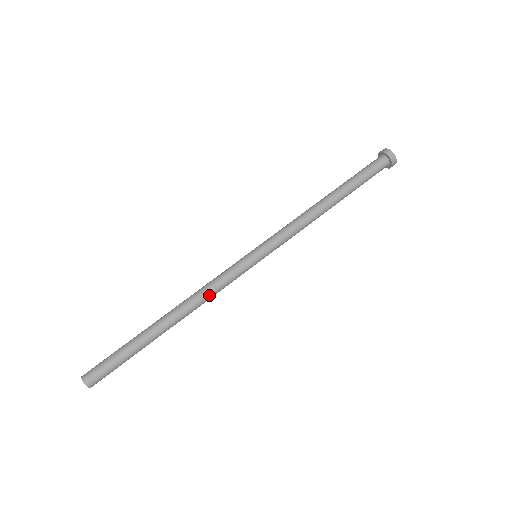
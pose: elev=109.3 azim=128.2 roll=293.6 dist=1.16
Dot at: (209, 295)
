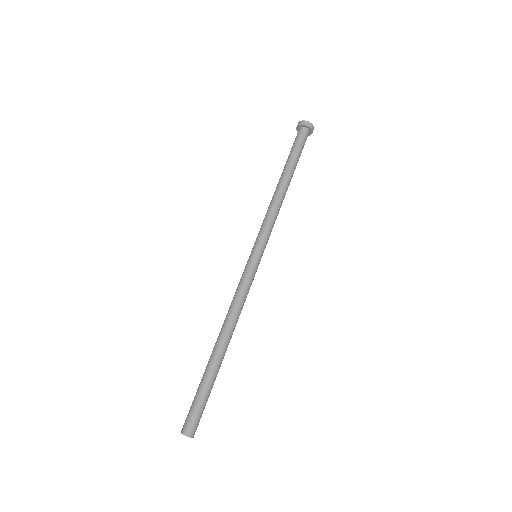
Dot at: (237, 305)
